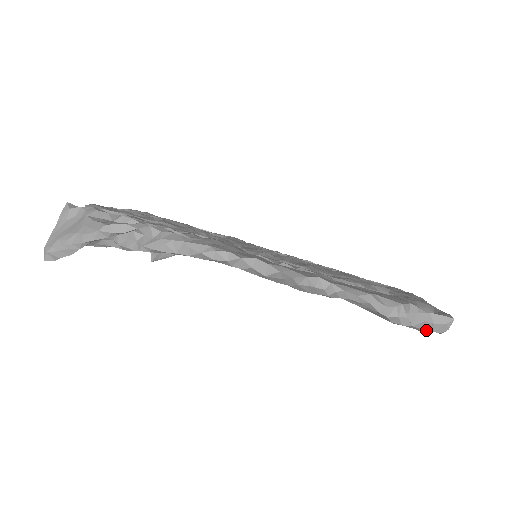
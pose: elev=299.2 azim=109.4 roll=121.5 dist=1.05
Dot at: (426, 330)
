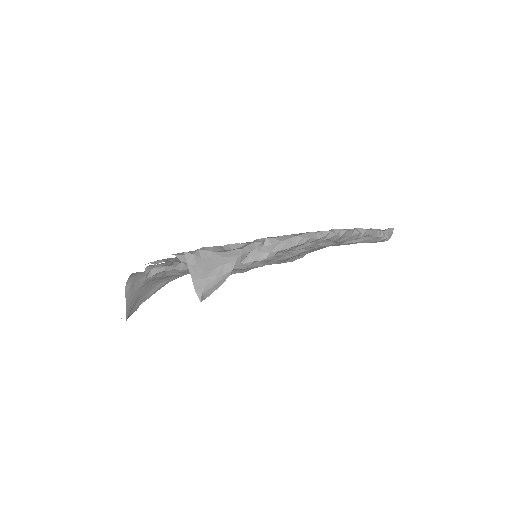
Dot at: occluded
